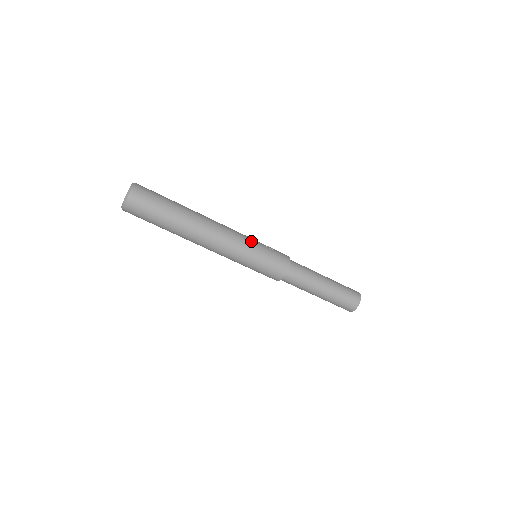
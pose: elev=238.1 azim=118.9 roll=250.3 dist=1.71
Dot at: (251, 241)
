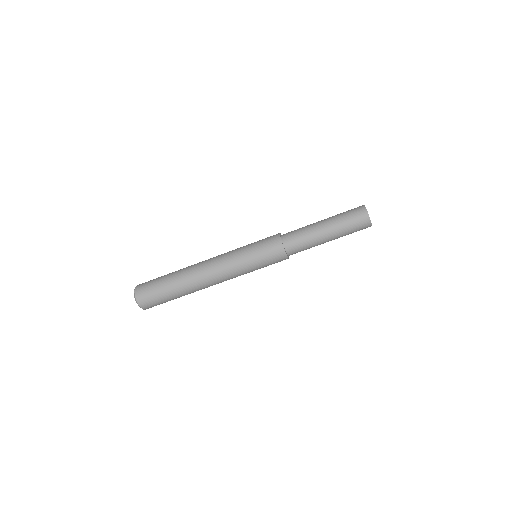
Dot at: occluded
